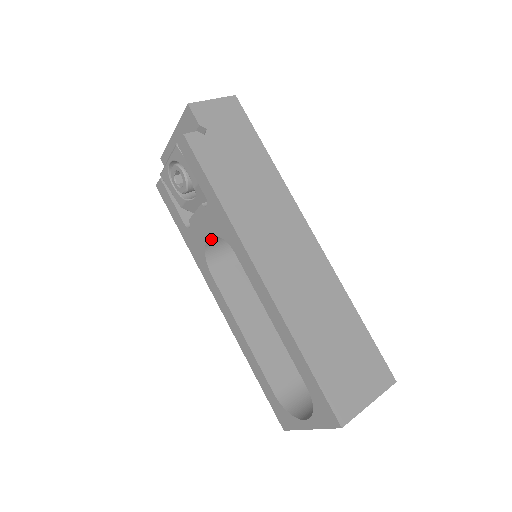
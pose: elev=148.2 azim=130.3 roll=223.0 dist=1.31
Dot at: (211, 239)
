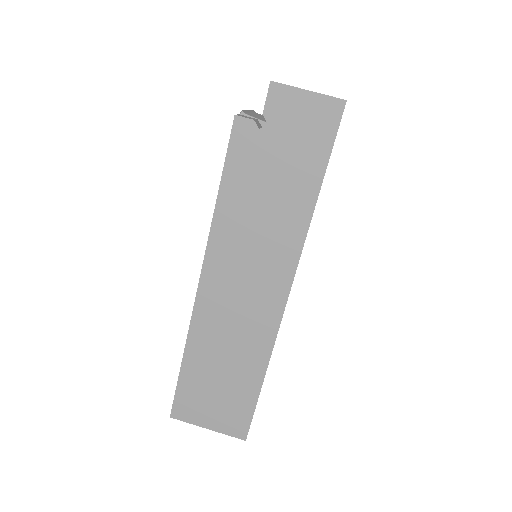
Dot at: occluded
